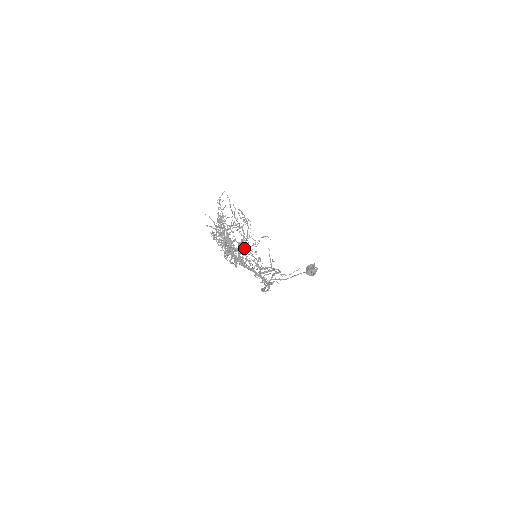
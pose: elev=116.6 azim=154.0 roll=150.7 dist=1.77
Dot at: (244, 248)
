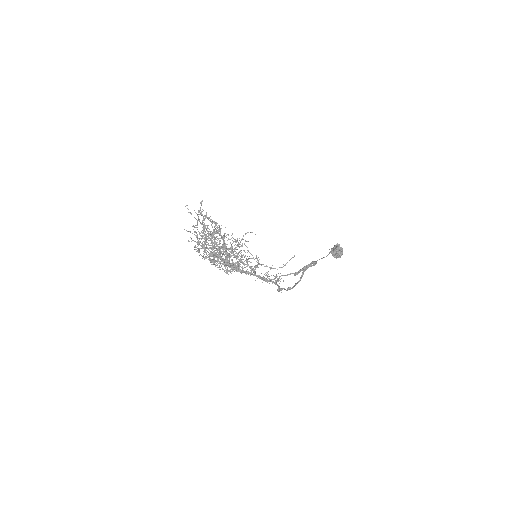
Dot at: (227, 252)
